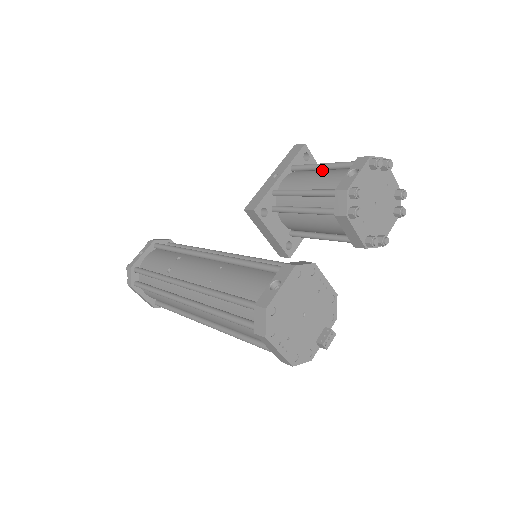
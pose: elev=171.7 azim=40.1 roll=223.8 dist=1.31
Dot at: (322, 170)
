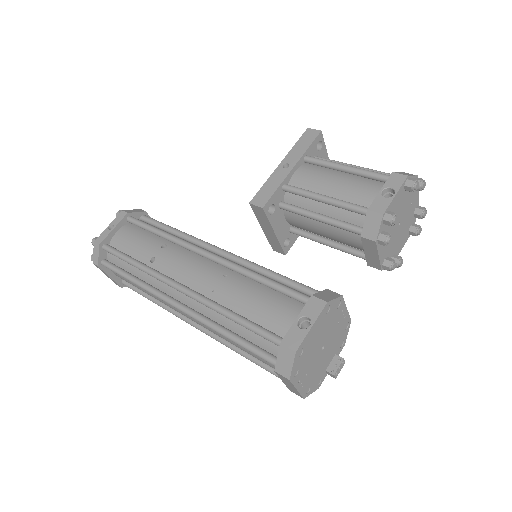
Dot at: (343, 172)
